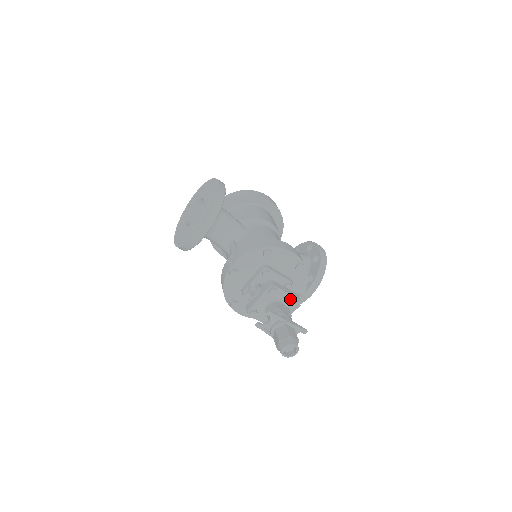
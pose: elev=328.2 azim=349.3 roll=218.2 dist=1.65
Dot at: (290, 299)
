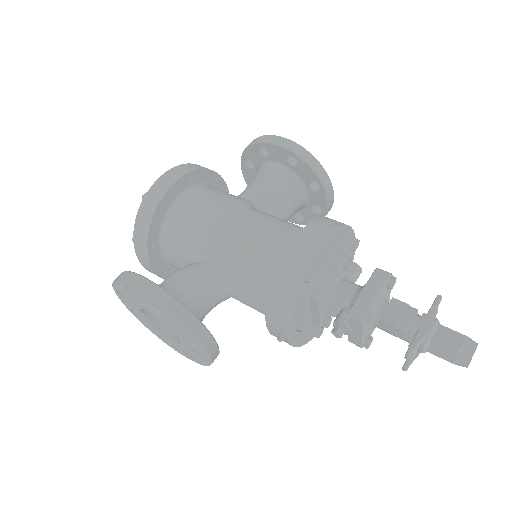
Dot at: (383, 290)
